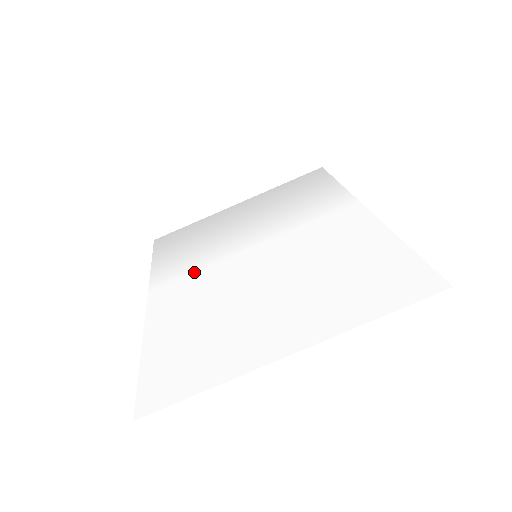
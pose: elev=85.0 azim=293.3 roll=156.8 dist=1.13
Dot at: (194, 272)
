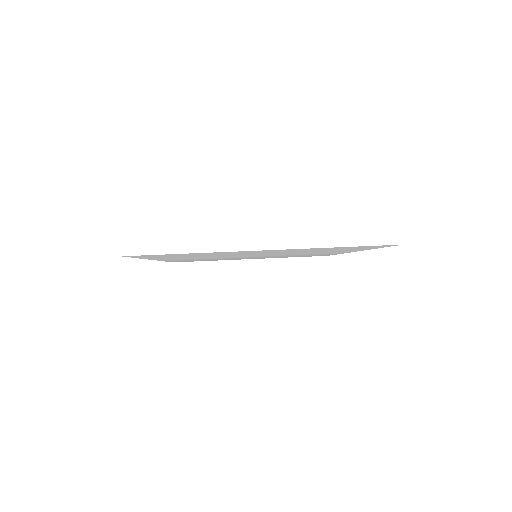
Dot at: occluded
